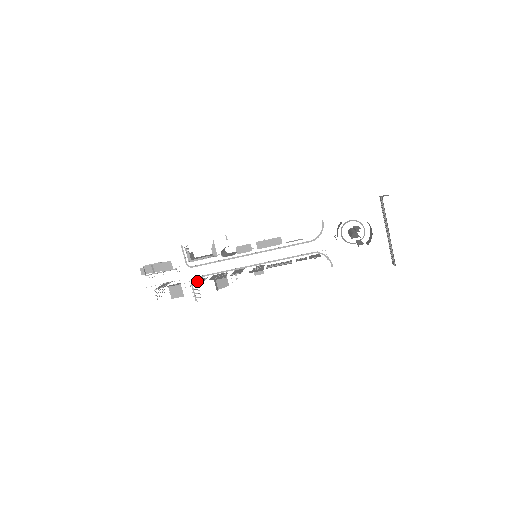
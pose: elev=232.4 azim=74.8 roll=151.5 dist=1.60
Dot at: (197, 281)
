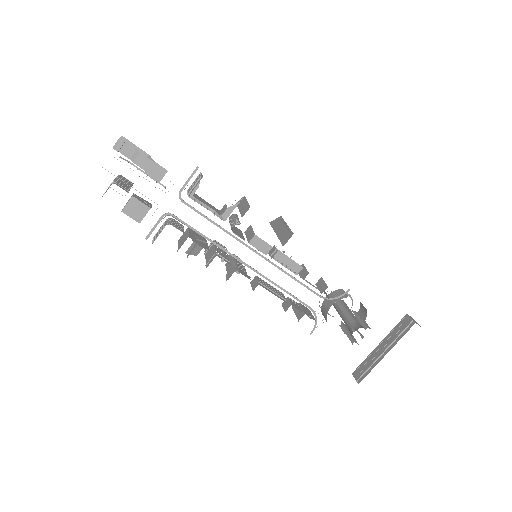
Dot at: (173, 222)
